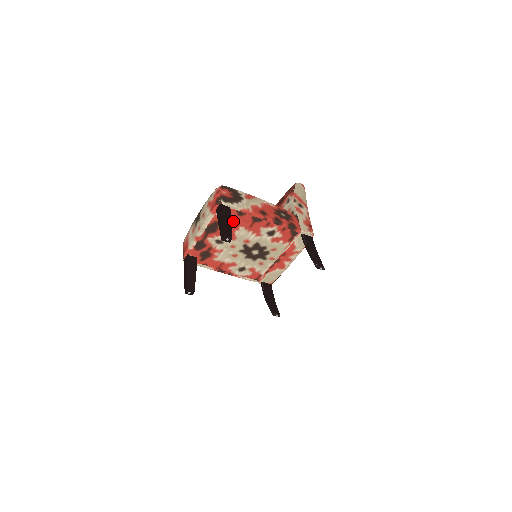
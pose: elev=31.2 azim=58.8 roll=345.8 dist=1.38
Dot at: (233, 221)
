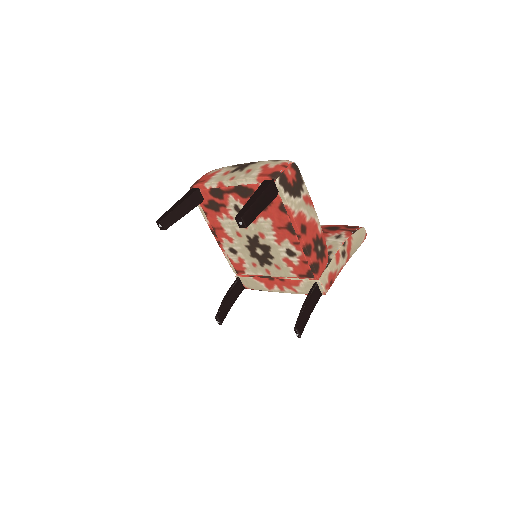
Dot at: (269, 207)
